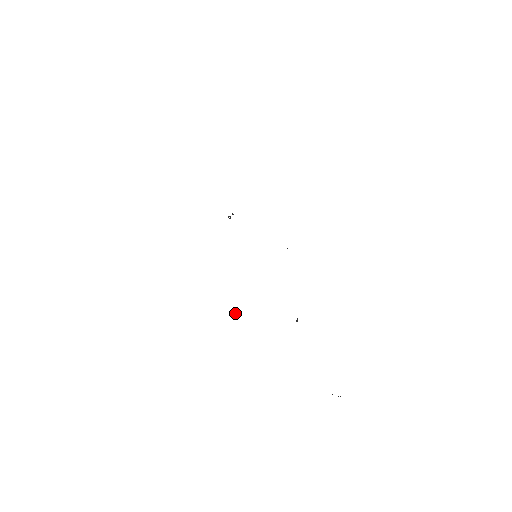
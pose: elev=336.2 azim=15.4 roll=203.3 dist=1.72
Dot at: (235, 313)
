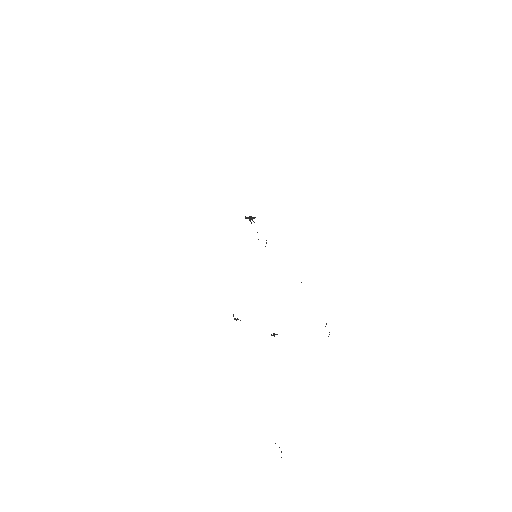
Dot at: (235, 319)
